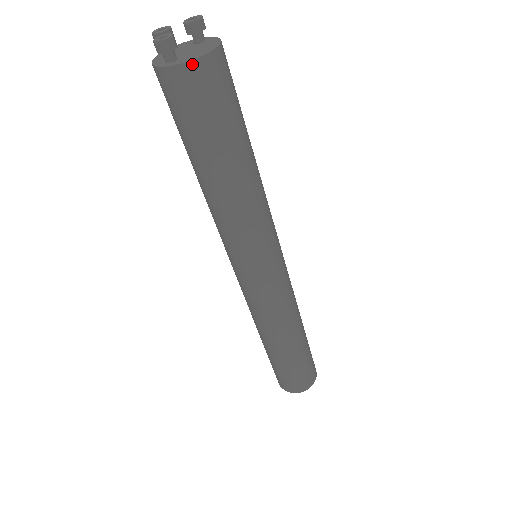
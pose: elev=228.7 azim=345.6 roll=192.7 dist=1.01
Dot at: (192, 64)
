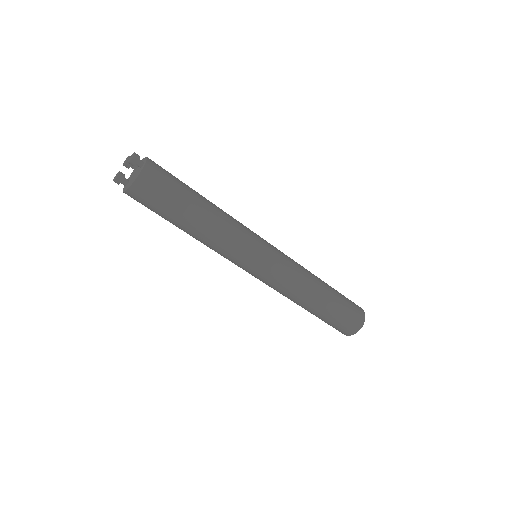
Dot at: (126, 193)
